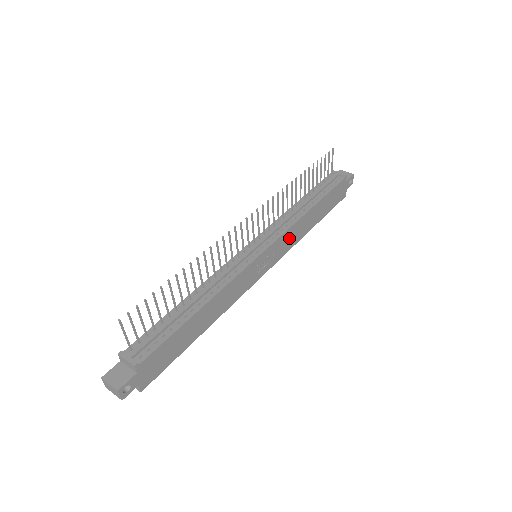
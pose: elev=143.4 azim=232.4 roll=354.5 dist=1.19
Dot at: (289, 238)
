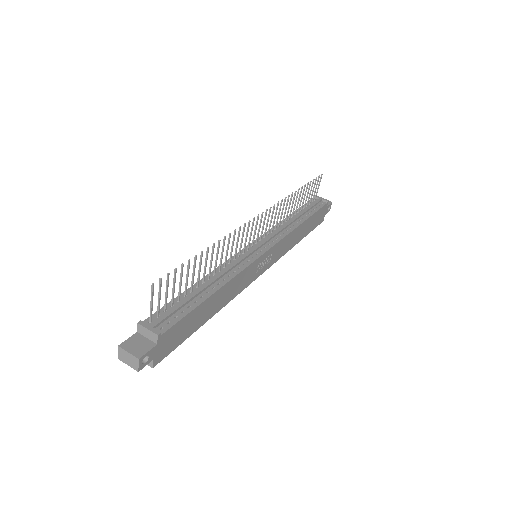
Dot at: (283, 245)
